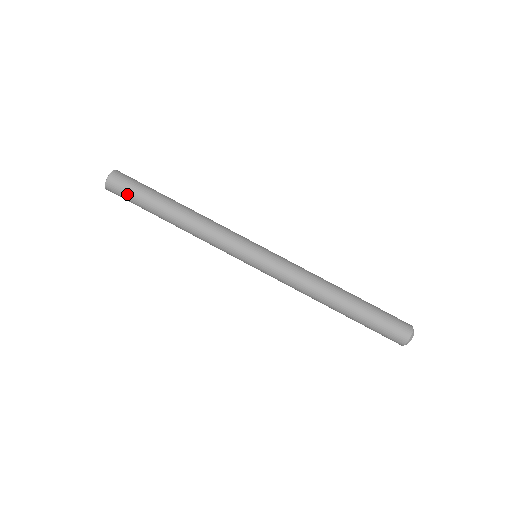
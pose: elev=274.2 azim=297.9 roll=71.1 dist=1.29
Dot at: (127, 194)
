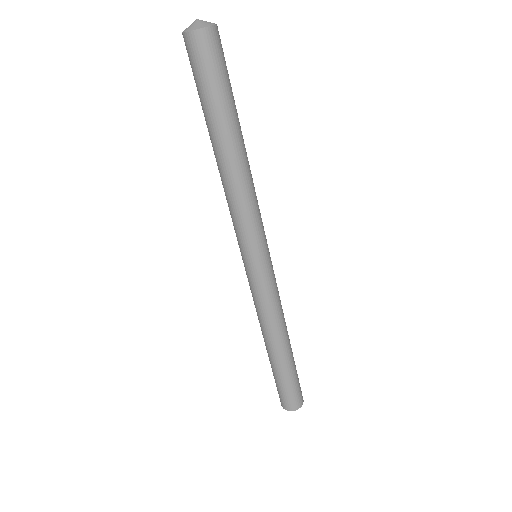
Dot at: (214, 70)
